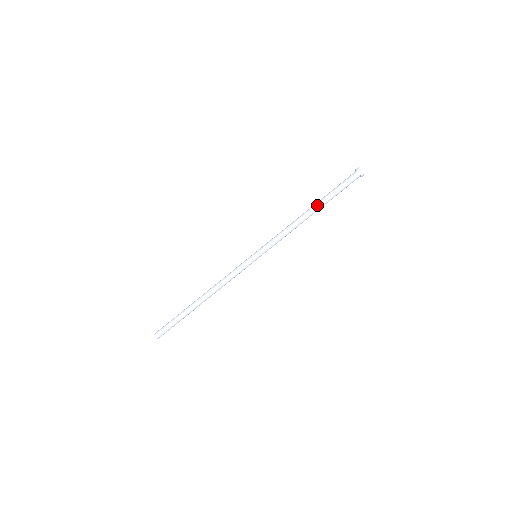
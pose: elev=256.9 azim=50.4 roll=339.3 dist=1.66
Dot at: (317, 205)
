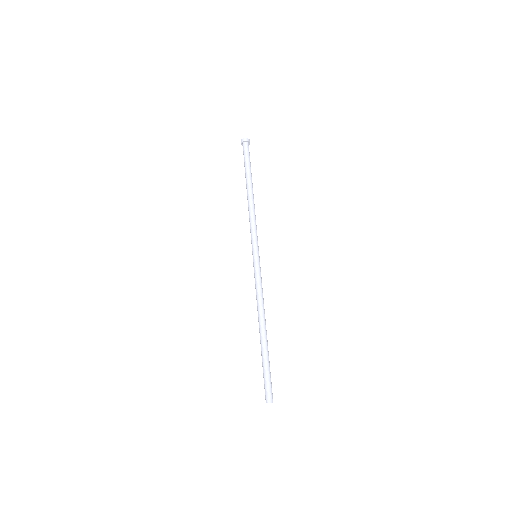
Dot at: (249, 183)
